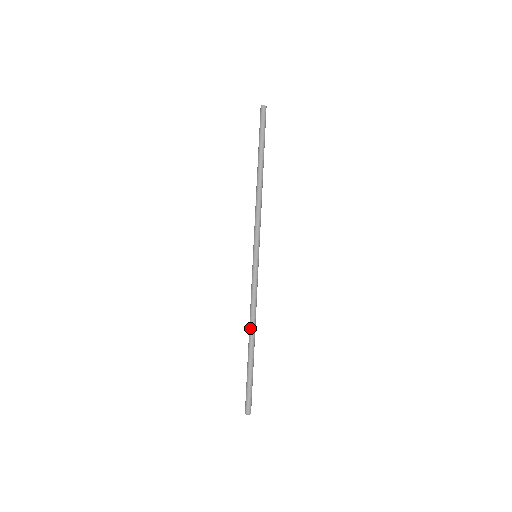
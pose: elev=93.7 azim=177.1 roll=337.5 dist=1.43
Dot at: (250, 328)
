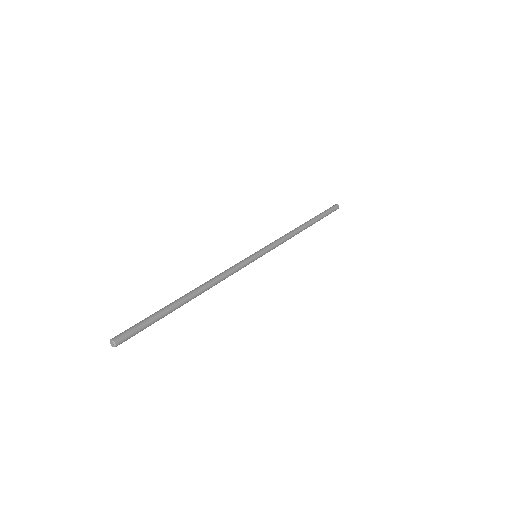
Dot at: (201, 286)
